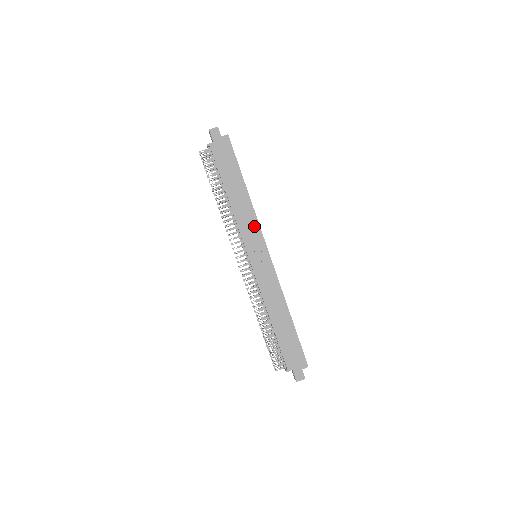
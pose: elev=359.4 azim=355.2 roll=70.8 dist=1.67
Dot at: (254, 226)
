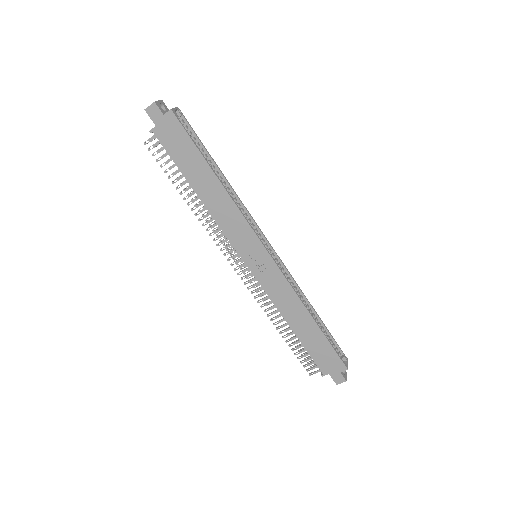
Dot at: (241, 225)
